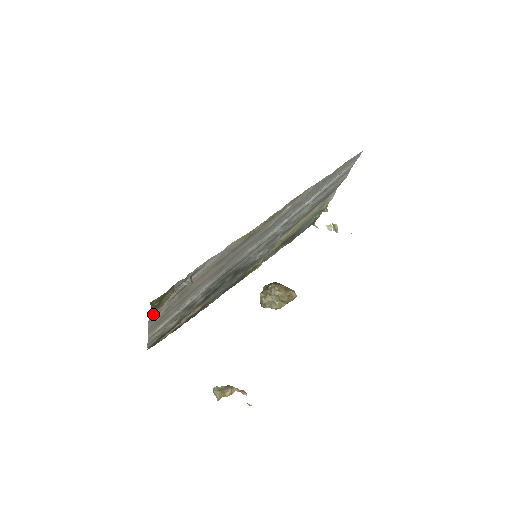
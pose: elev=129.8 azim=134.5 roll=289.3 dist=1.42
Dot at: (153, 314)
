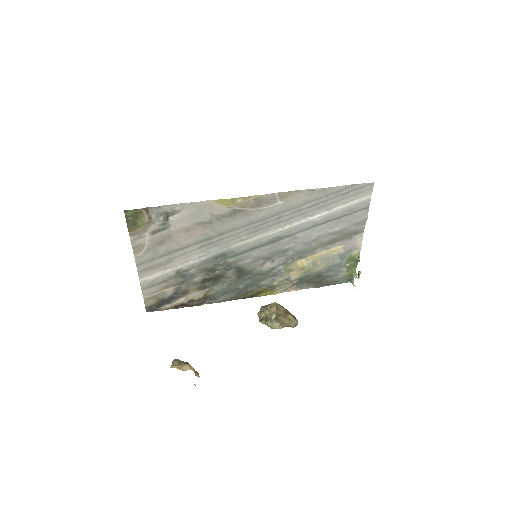
Dot at: (133, 237)
